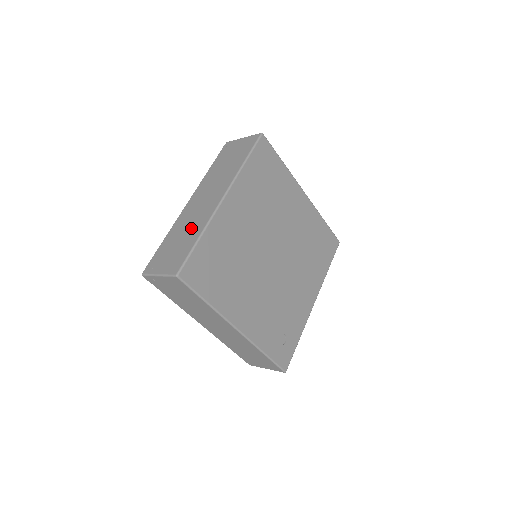
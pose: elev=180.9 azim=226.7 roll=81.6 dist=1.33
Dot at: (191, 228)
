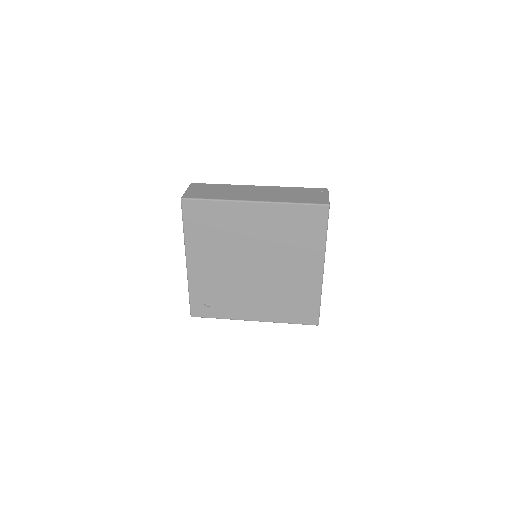
Dot at: (226, 193)
